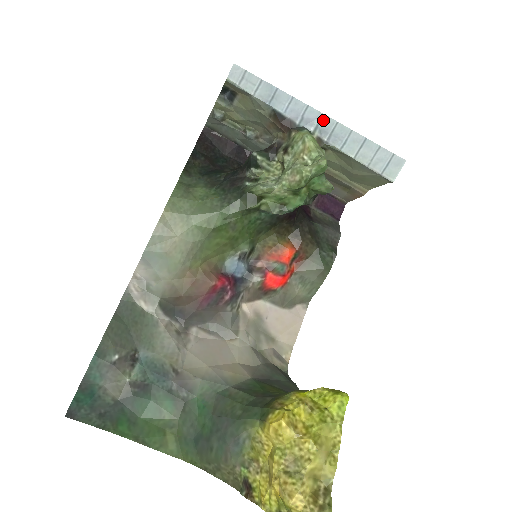
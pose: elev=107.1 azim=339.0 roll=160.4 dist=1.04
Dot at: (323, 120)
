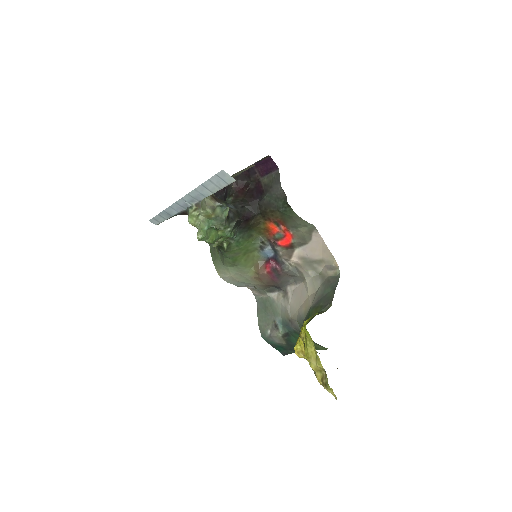
Dot at: (185, 199)
